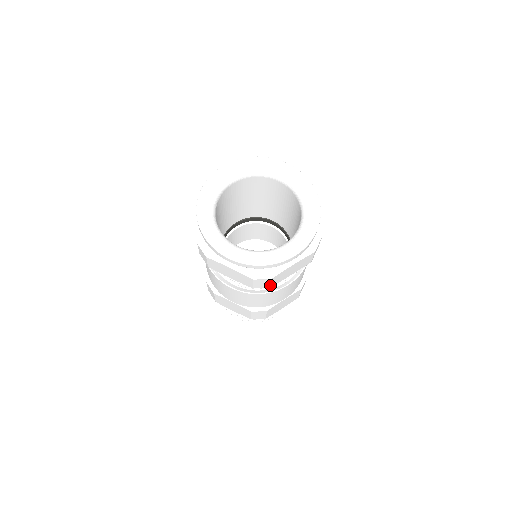
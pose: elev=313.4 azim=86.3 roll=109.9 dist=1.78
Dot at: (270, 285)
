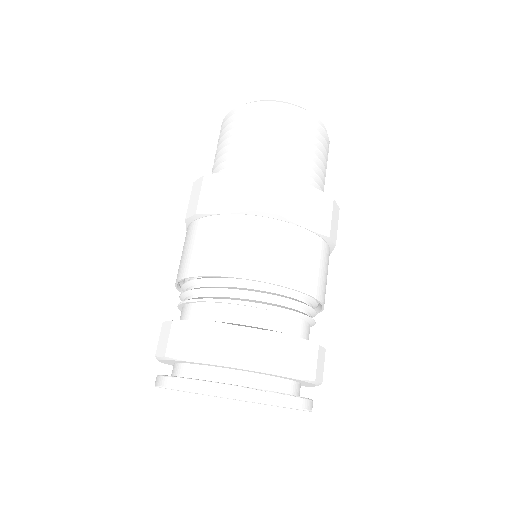
Dot at: occluded
